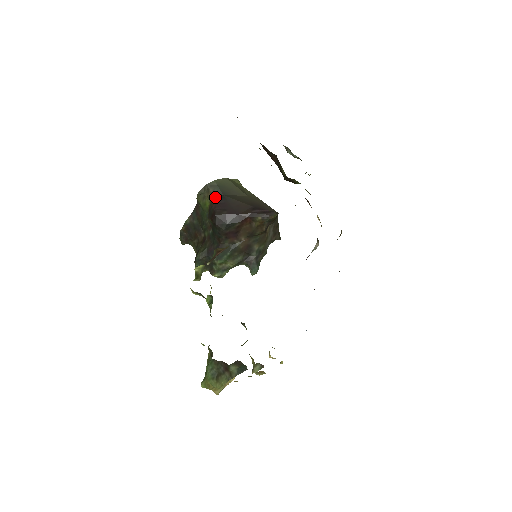
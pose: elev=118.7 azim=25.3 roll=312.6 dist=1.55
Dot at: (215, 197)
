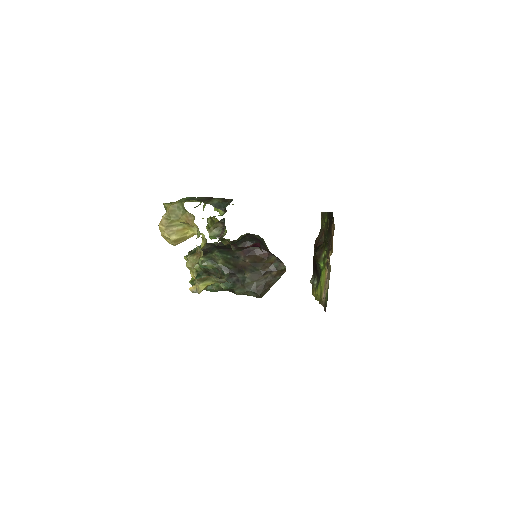
Dot at: occluded
